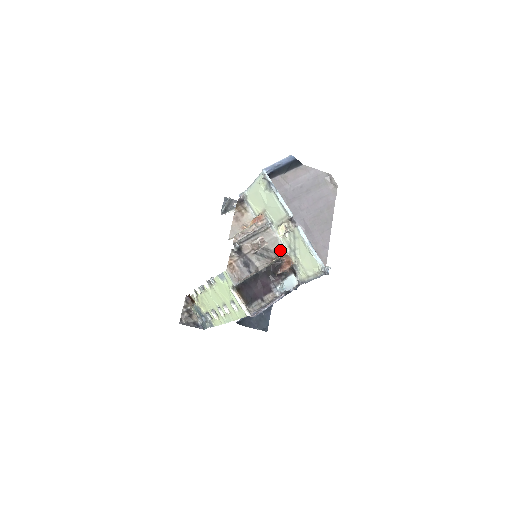
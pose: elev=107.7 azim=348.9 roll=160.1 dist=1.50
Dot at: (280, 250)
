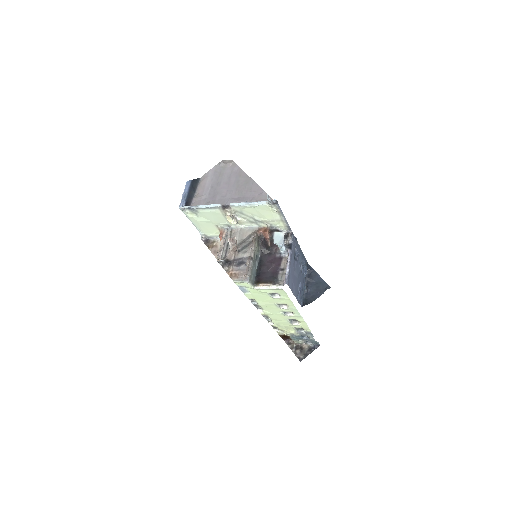
Dot at: (252, 232)
